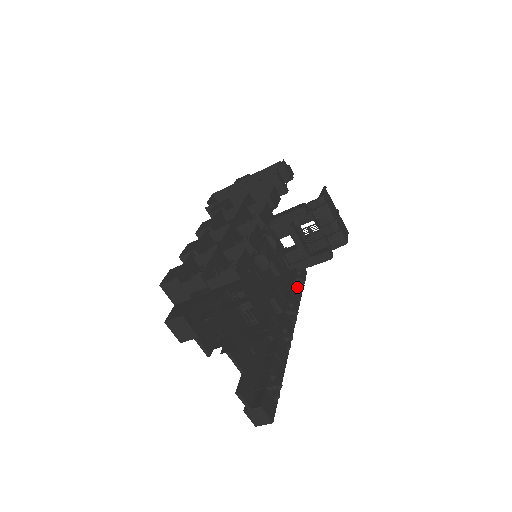
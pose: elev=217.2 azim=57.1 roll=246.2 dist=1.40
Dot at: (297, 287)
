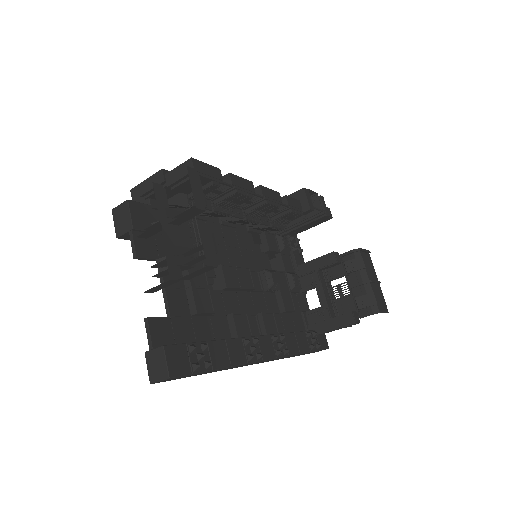
Dot at: (304, 340)
